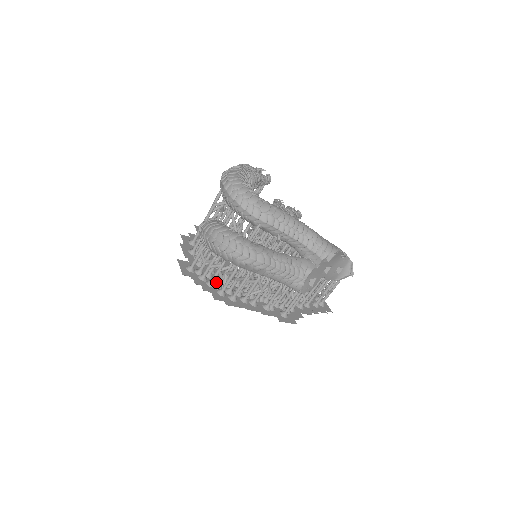
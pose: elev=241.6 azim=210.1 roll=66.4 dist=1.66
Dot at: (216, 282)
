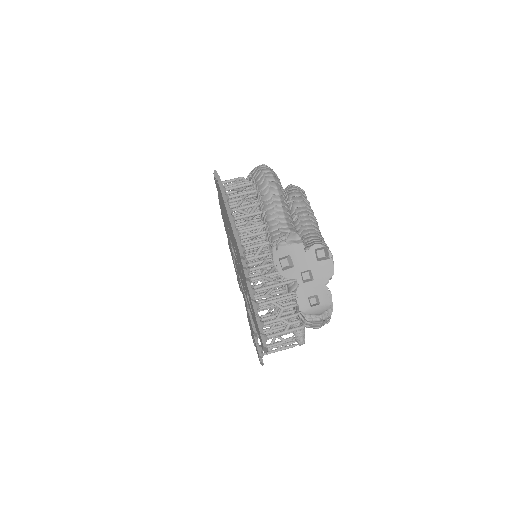
Dot at: occluded
